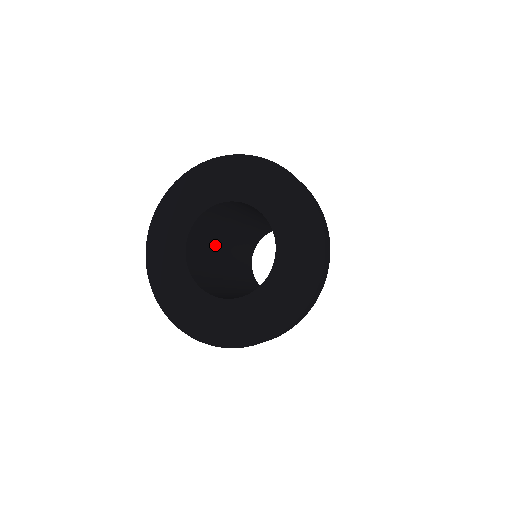
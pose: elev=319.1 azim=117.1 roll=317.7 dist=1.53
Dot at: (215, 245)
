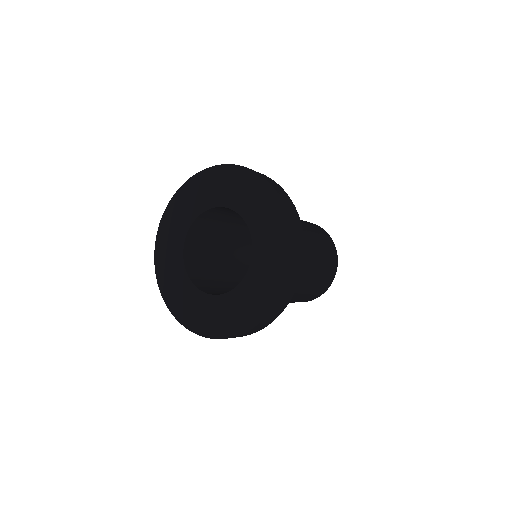
Dot at: (220, 255)
